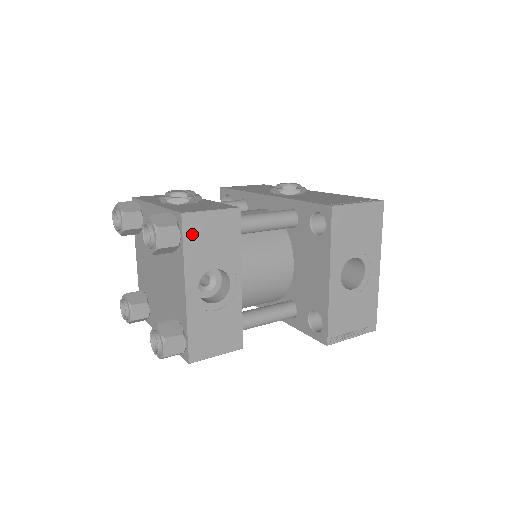
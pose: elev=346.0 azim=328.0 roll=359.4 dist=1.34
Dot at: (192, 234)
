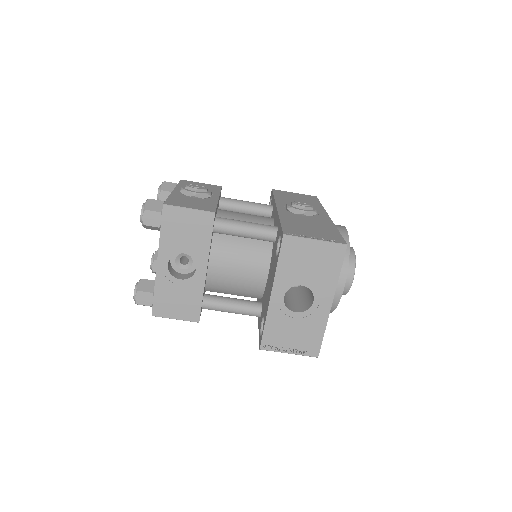
Dot at: (169, 222)
